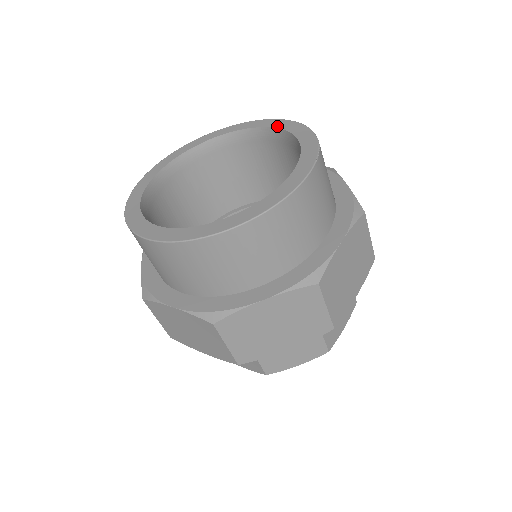
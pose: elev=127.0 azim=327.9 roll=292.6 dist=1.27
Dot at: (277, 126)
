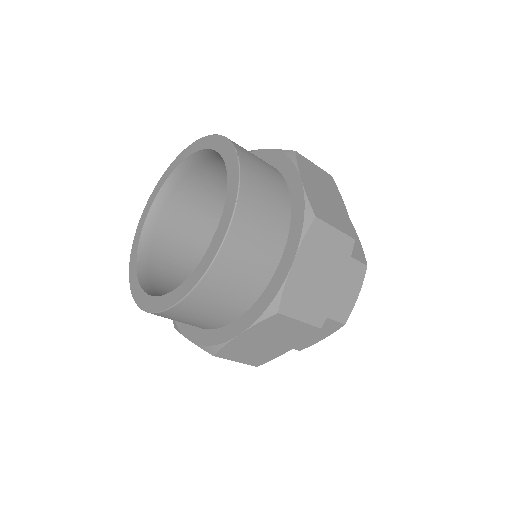
Dot at: (215, 148)
